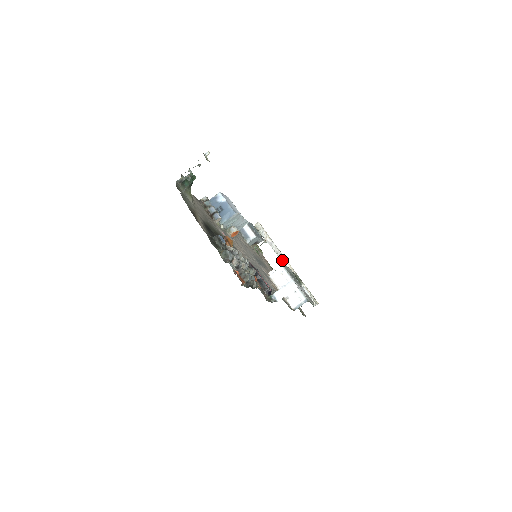
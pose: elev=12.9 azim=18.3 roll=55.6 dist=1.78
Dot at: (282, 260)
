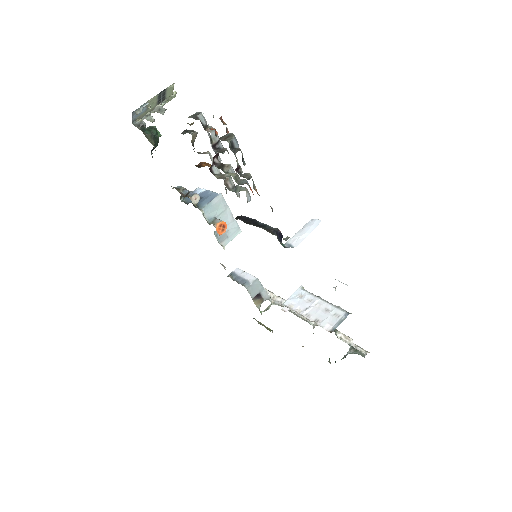
Dot at: (300, 315)
